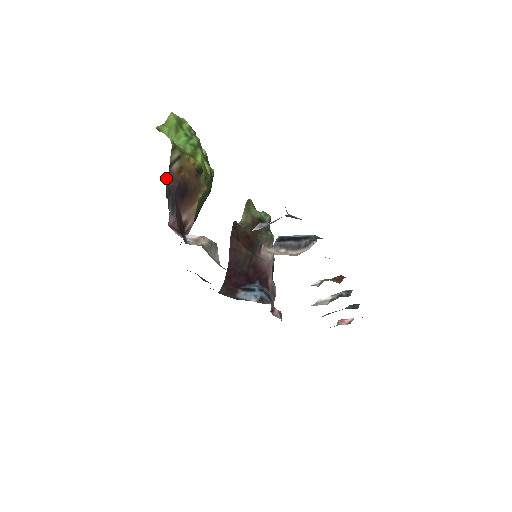
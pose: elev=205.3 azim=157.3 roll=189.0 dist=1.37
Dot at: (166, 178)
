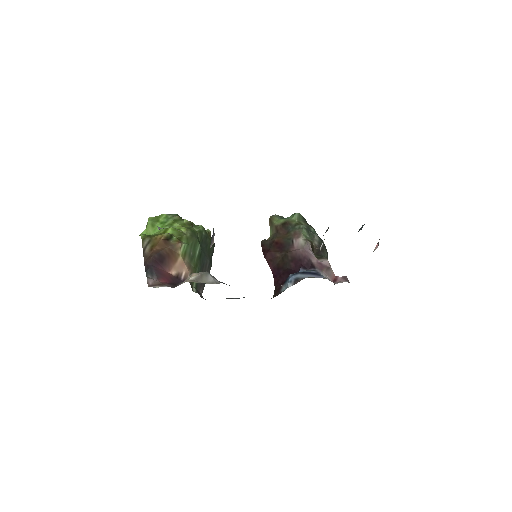
Dot at: (144, 260)
